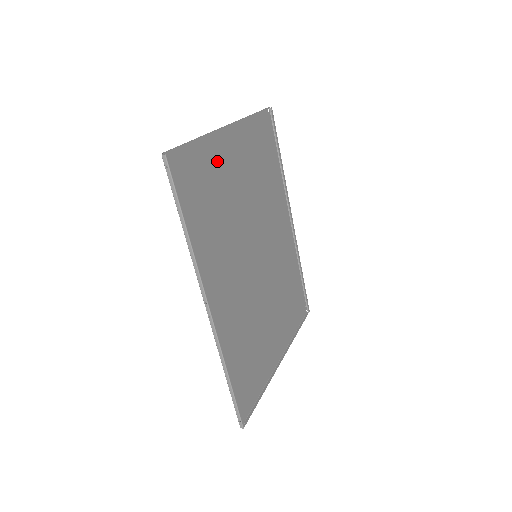
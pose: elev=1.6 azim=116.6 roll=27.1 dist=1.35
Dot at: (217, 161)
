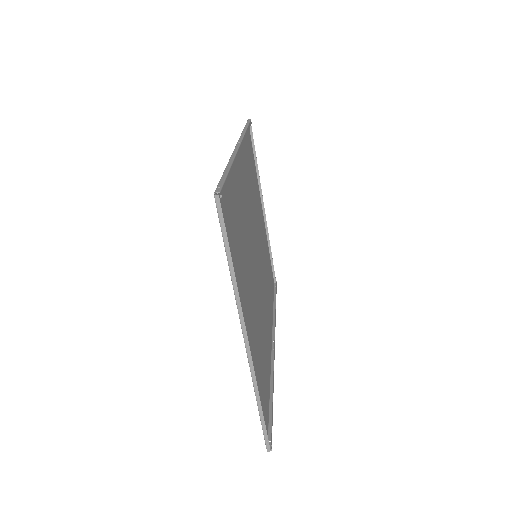
Dot at: (257, 190)
